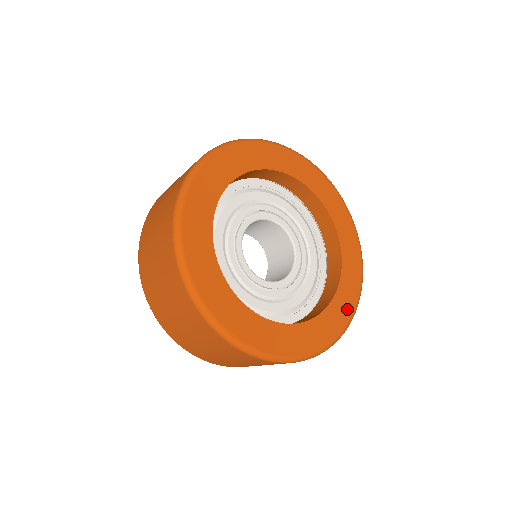
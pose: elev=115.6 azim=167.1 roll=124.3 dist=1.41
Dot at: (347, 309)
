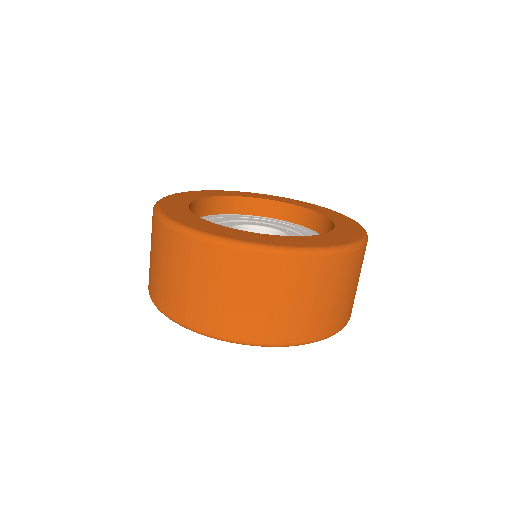
Dot at: (290, 243)
